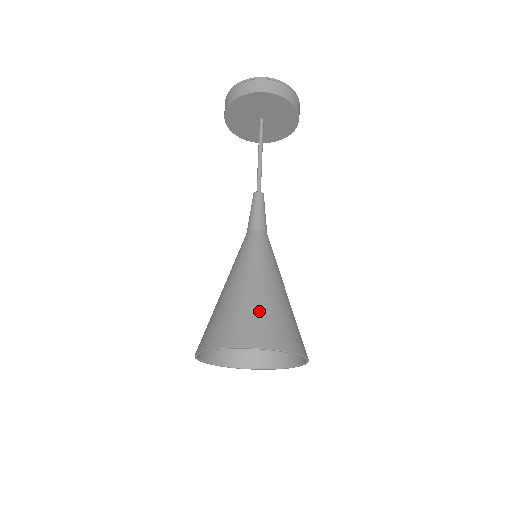
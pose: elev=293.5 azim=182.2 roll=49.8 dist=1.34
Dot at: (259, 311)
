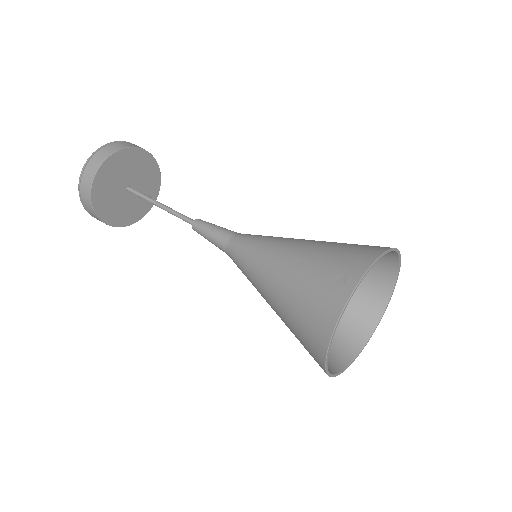
Dot at: (317, 266)
